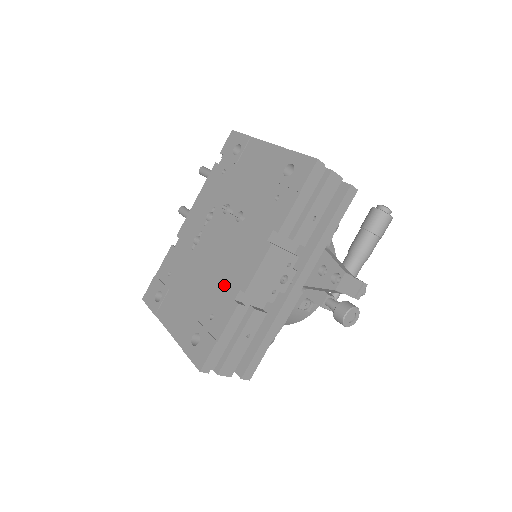
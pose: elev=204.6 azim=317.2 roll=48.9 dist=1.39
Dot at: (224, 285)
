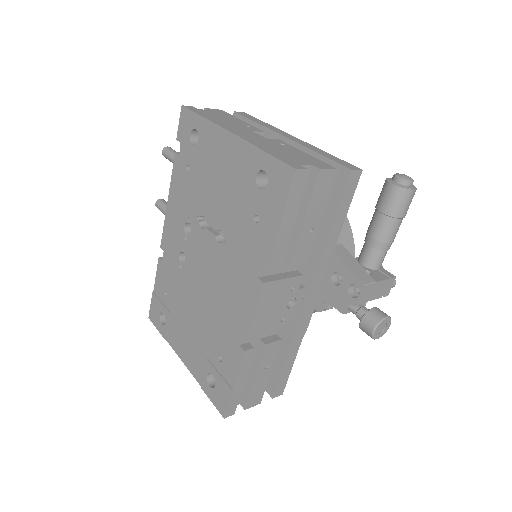
Dot at: (224, 324)
